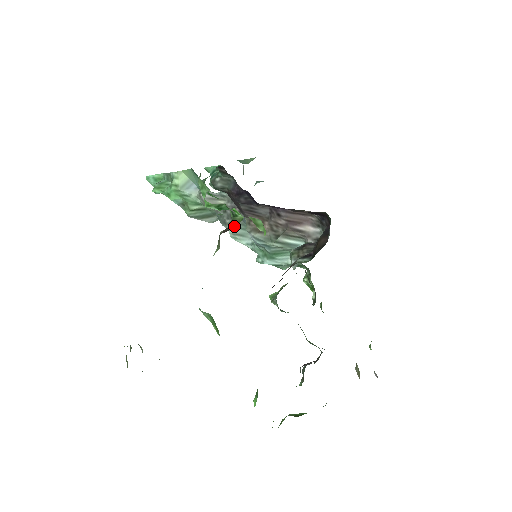
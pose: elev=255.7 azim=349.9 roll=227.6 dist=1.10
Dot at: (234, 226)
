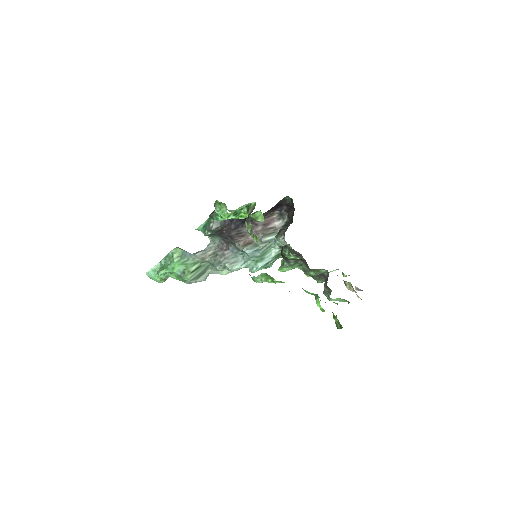
Dot at: occluded
